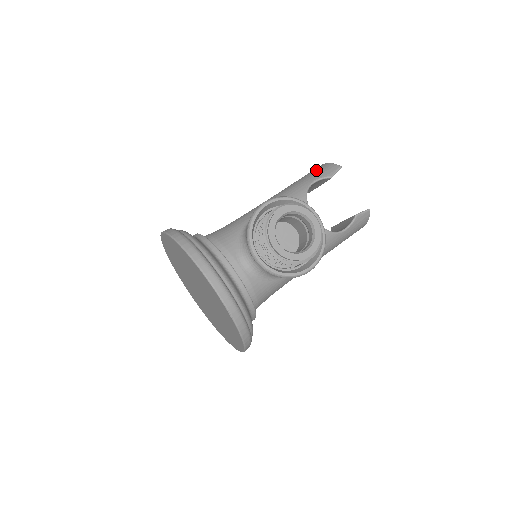
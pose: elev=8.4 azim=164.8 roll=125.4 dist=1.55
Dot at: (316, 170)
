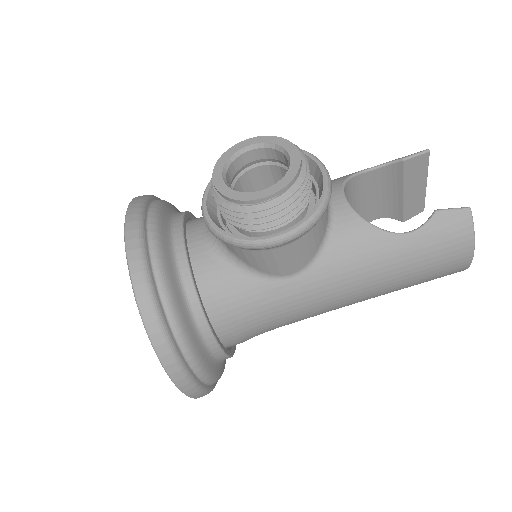
Dot at: occluded
